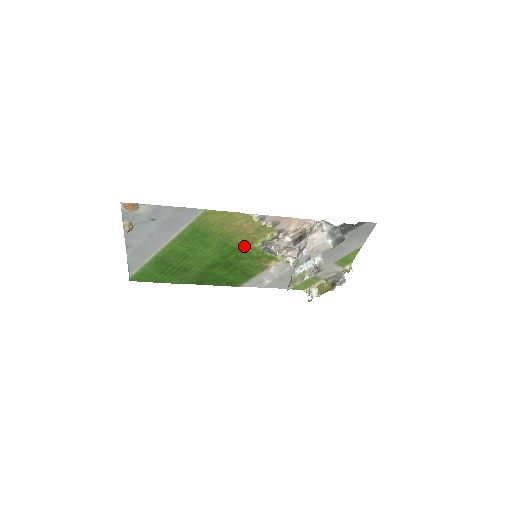
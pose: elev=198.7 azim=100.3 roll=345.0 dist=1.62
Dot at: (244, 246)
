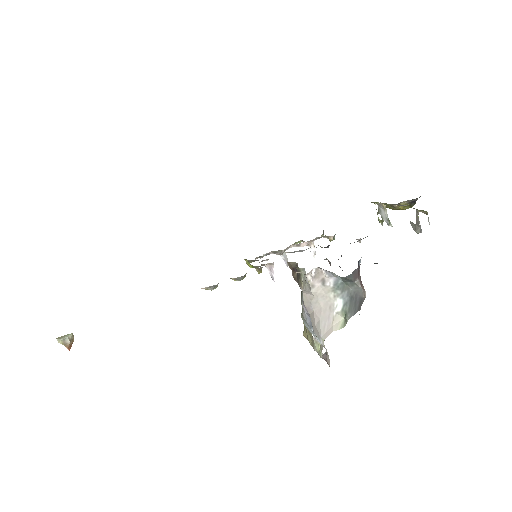
Dot at: occluded
